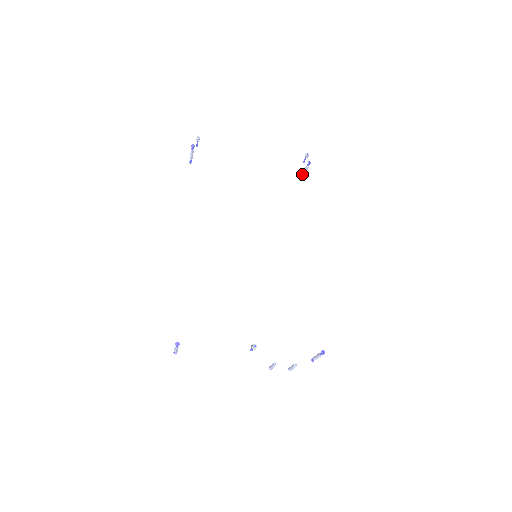
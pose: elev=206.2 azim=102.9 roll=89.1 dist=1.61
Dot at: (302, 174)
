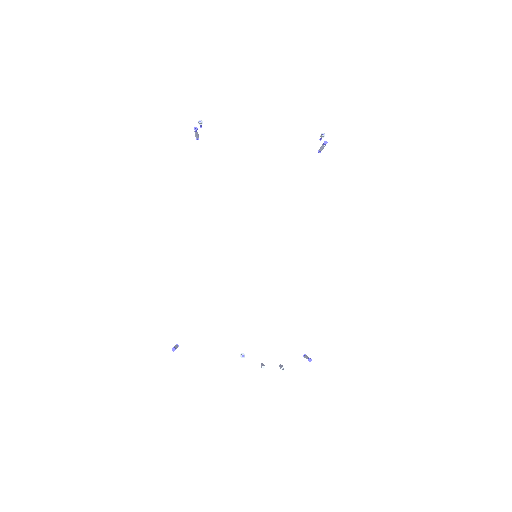
Dot at: (319, 150)
